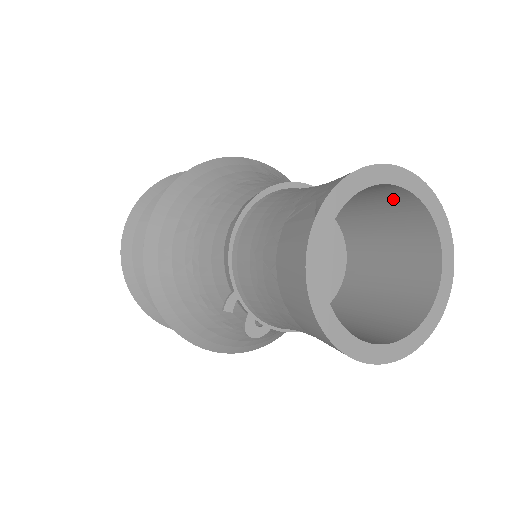
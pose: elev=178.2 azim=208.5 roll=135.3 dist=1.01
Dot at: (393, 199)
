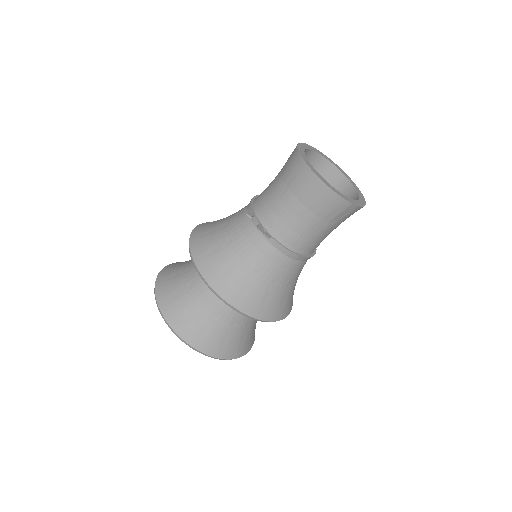
Dot at: (332, 182)
